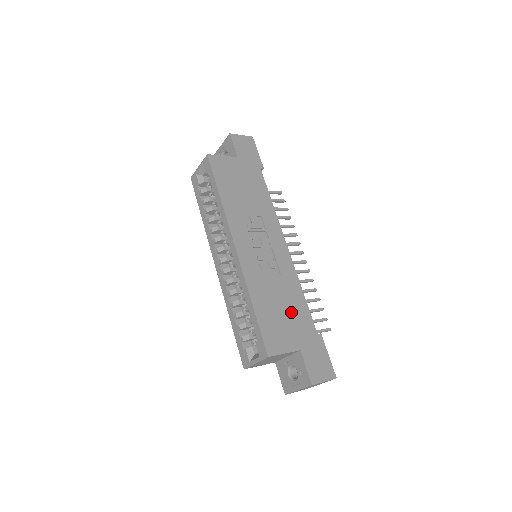
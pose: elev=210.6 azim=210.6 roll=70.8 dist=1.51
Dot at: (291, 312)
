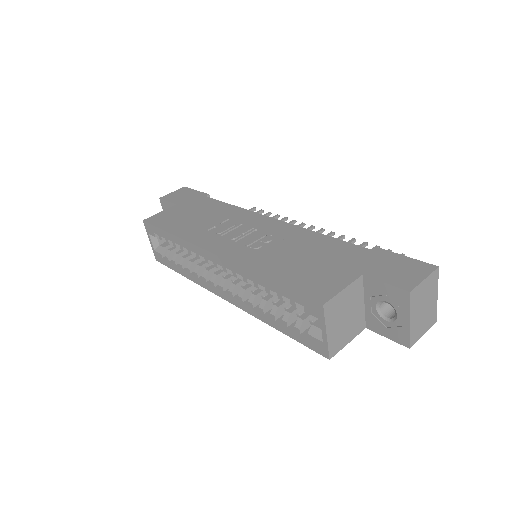
Dot at: (321, 255)
